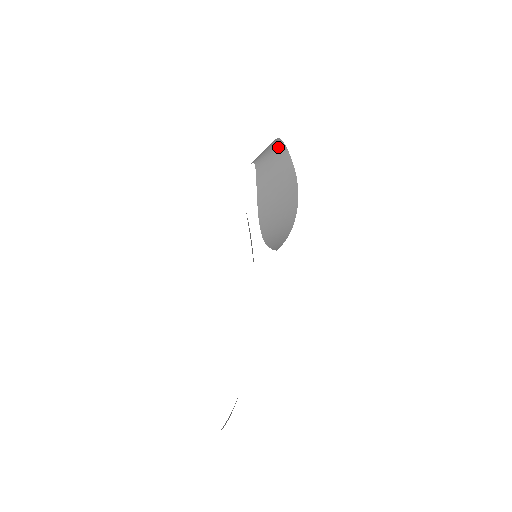
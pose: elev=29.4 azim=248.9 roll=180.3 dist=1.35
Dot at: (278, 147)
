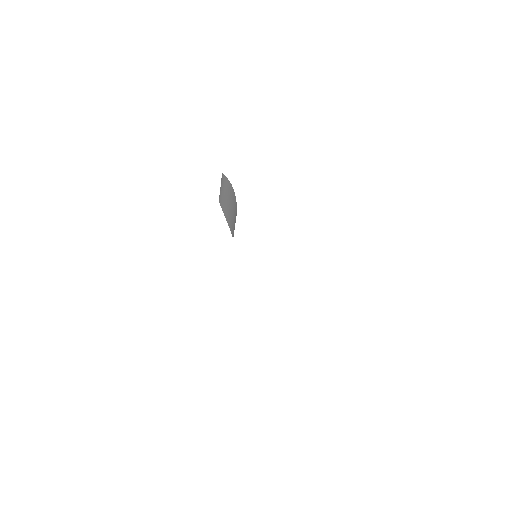
Dot at: (221, 178)
